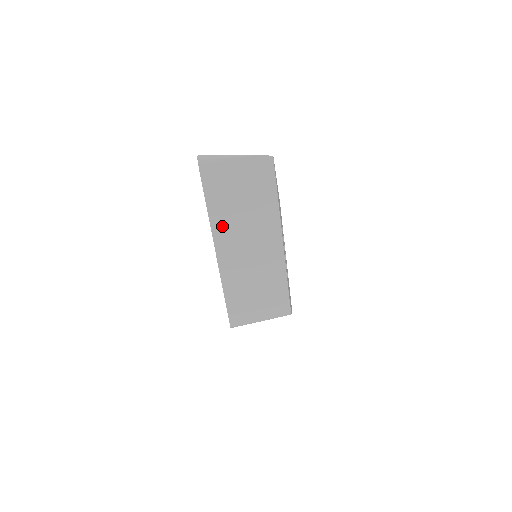
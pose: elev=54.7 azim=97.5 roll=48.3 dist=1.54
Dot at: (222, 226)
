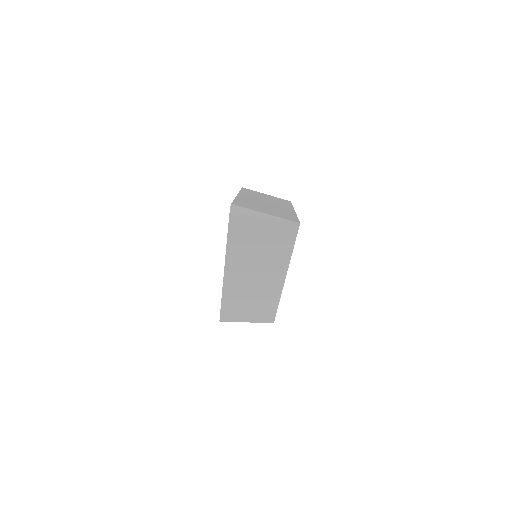
Dot at: (236, 260)
